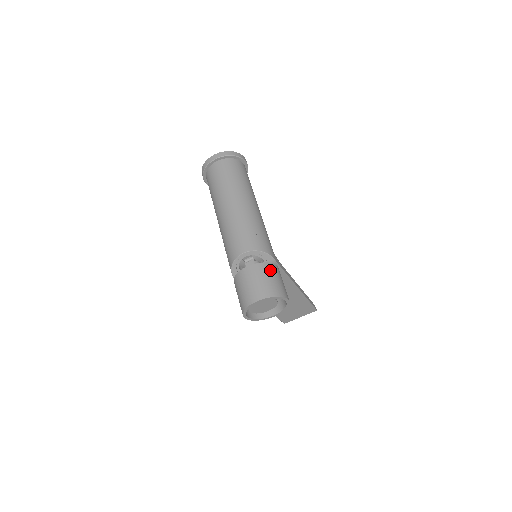
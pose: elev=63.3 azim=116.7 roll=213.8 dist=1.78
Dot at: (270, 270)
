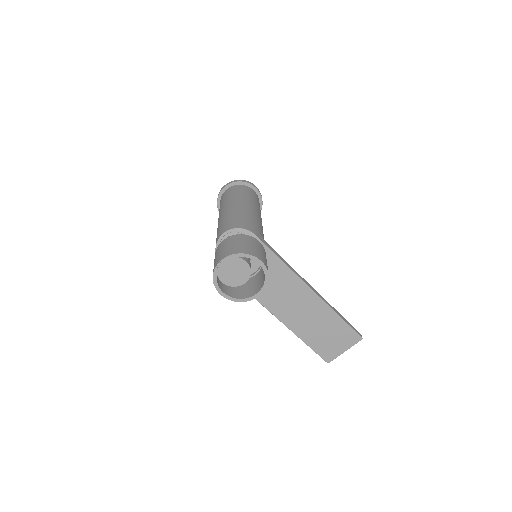
Dot at: (244, 238)
